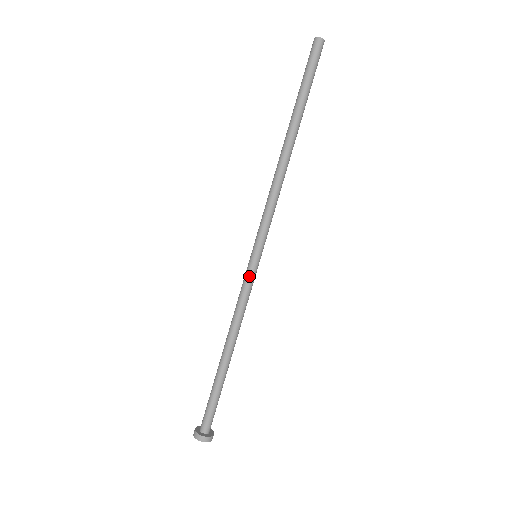
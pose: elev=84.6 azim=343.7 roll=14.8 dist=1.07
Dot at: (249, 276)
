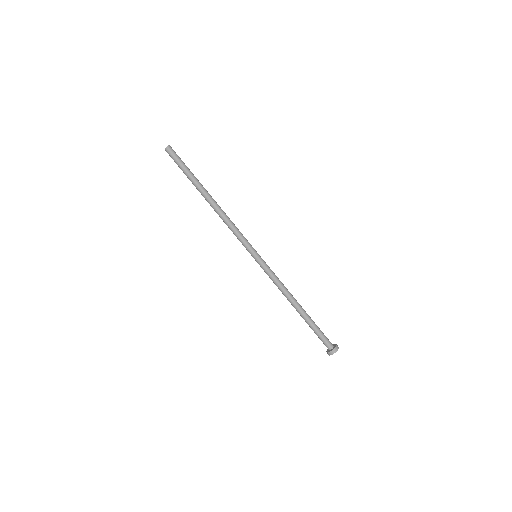
Dot at: (263, 267)
